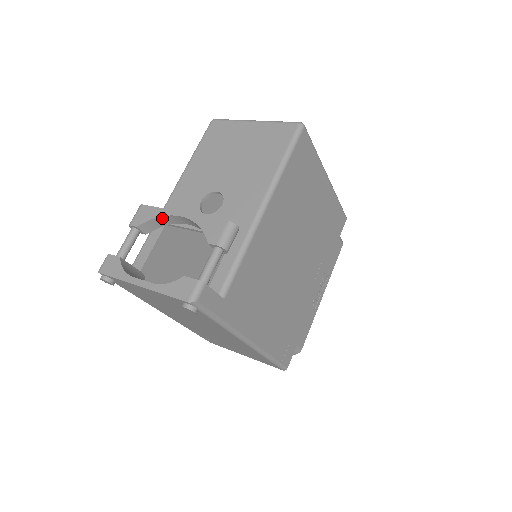
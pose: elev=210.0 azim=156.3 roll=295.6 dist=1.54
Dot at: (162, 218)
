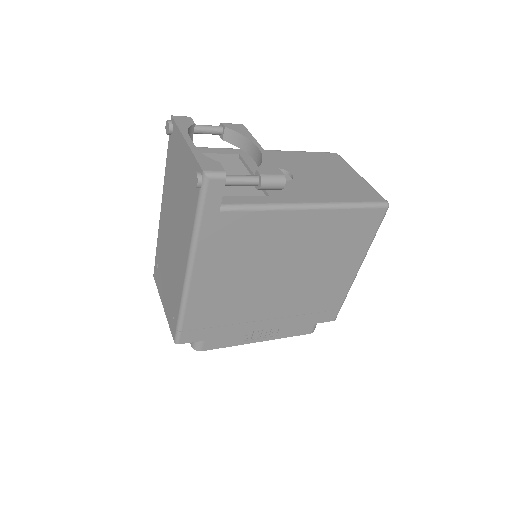
Dot at: (245, 139)
